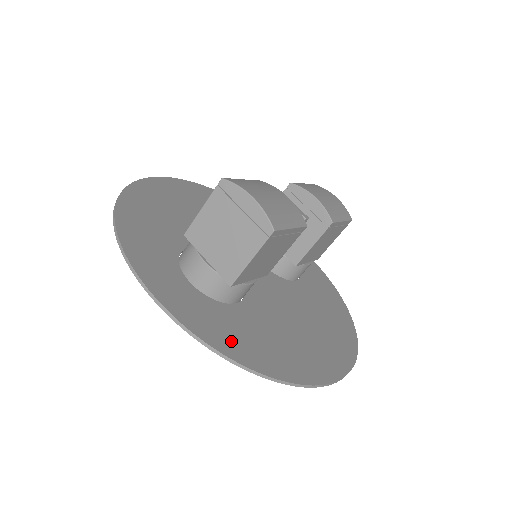
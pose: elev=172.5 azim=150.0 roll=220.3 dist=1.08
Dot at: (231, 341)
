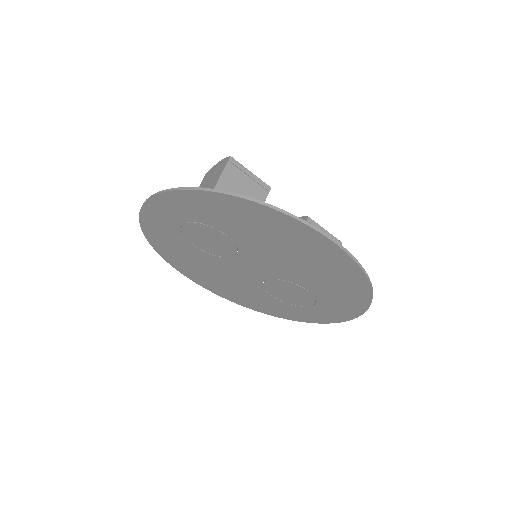
Dot at: (204, 200)
